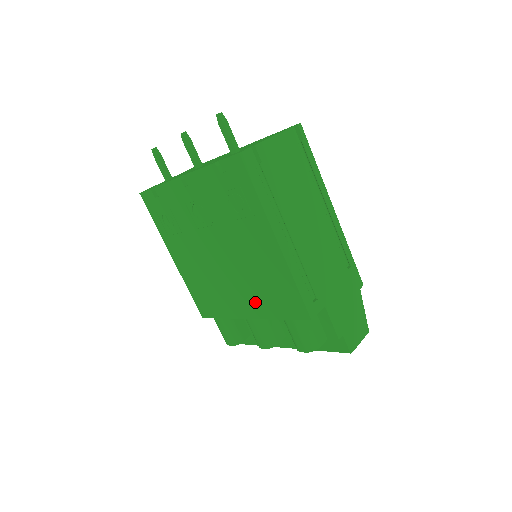
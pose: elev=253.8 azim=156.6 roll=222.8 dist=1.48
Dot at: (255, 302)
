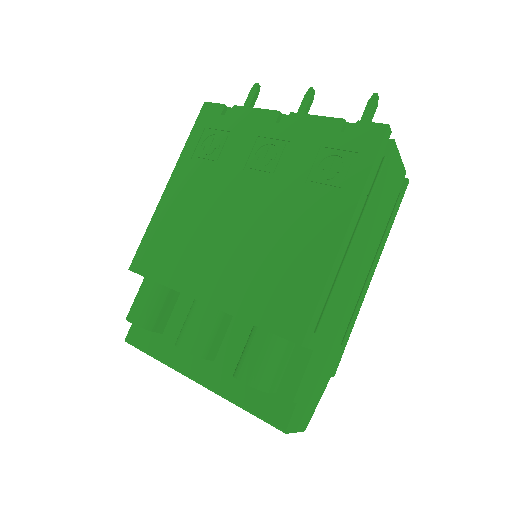
Dot at: (235, 286)
